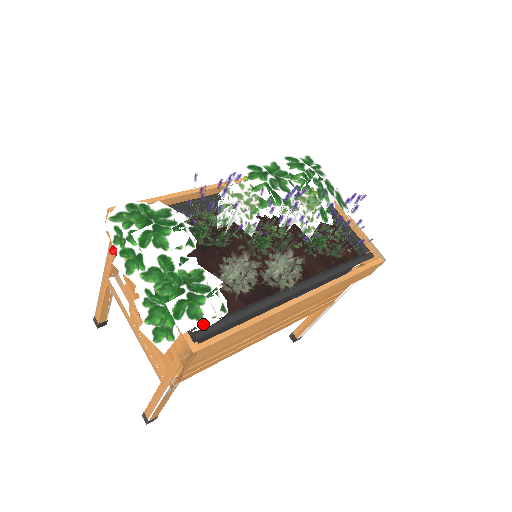
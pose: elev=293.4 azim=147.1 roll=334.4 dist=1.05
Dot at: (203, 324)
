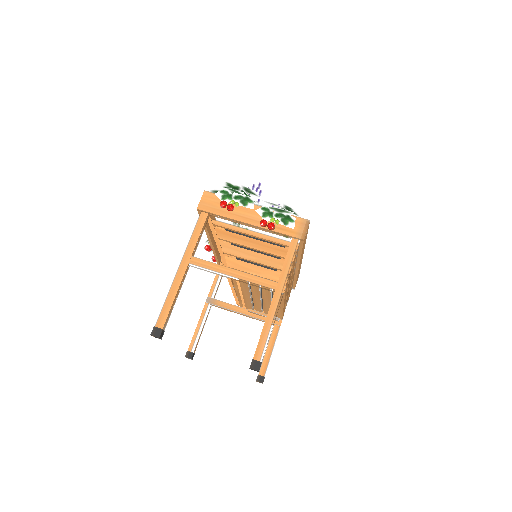
Dot at: occluded
